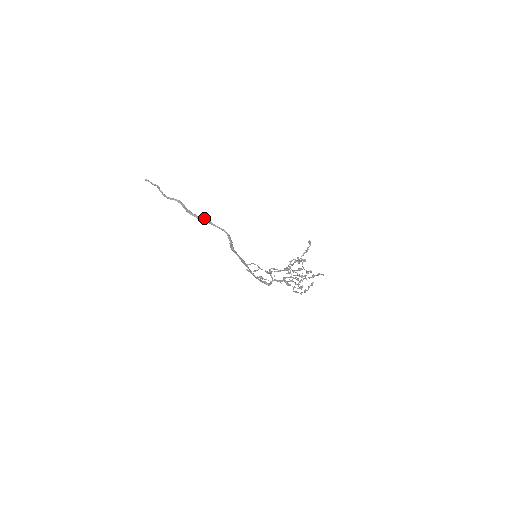
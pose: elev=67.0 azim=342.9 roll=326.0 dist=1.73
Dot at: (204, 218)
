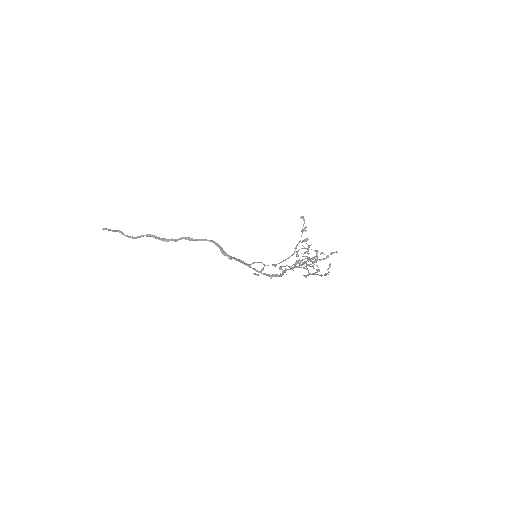
Dot at: (182, 238)
